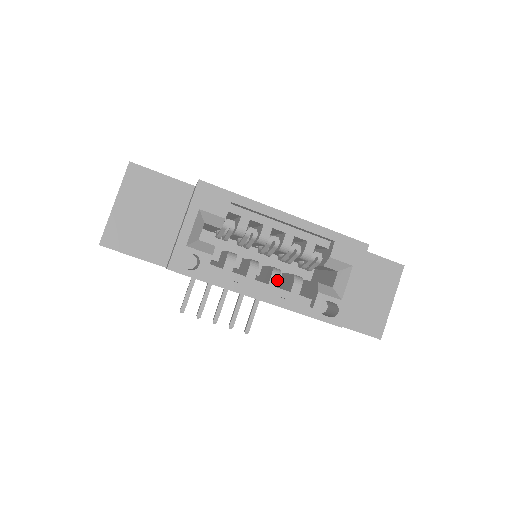
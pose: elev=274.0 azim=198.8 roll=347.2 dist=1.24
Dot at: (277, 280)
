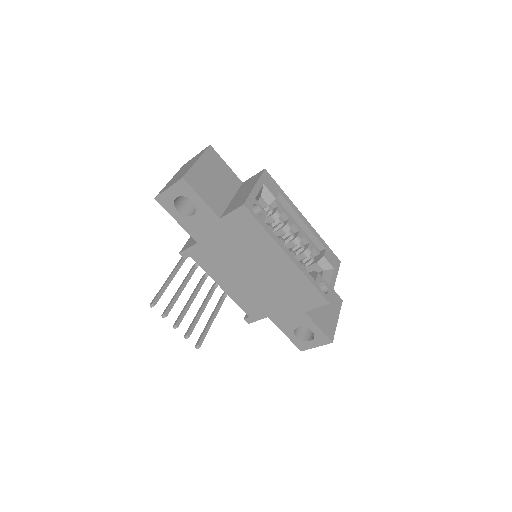
Dot at: (294, 255)
